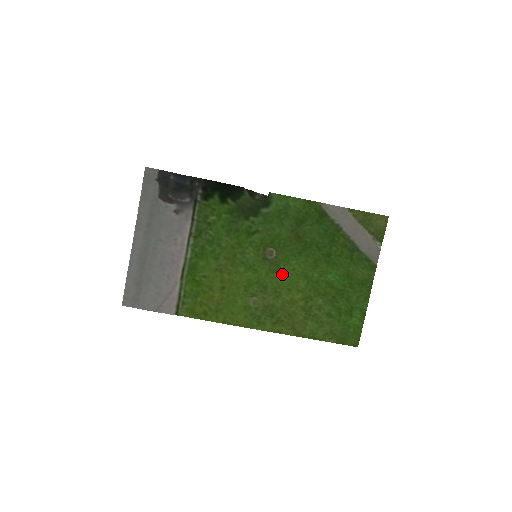
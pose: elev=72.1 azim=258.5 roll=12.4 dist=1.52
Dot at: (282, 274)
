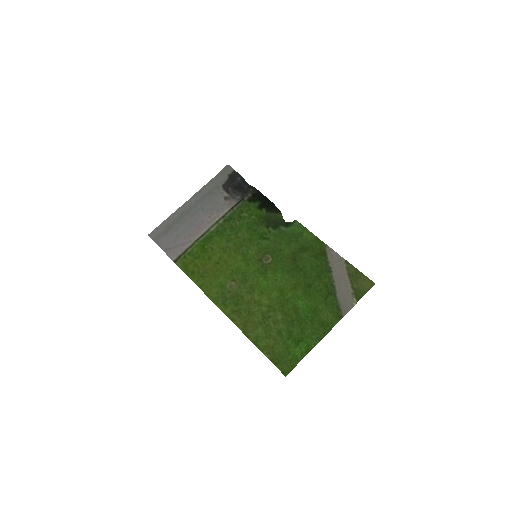
Dot at: (265, 278)
